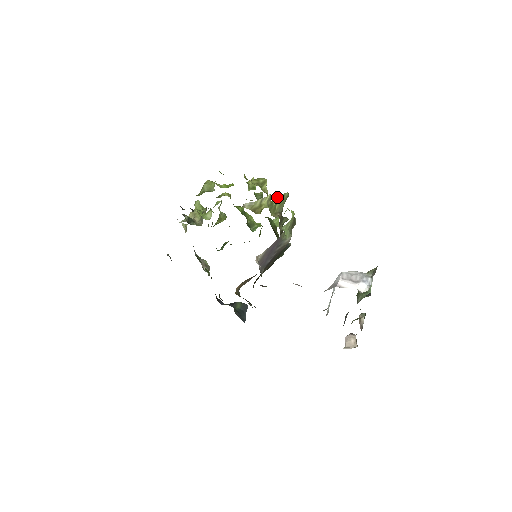
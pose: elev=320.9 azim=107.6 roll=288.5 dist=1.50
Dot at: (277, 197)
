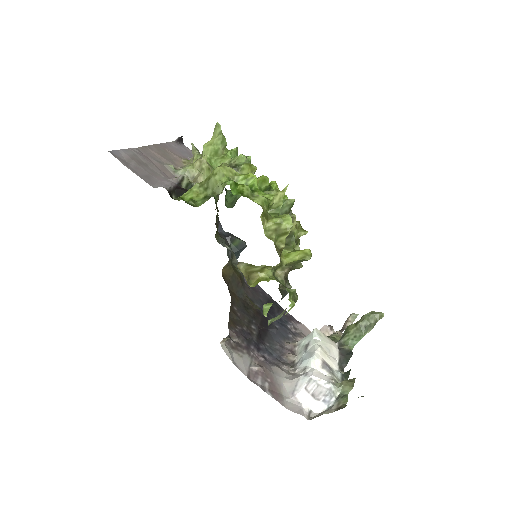
Dot at: (294, 255)
